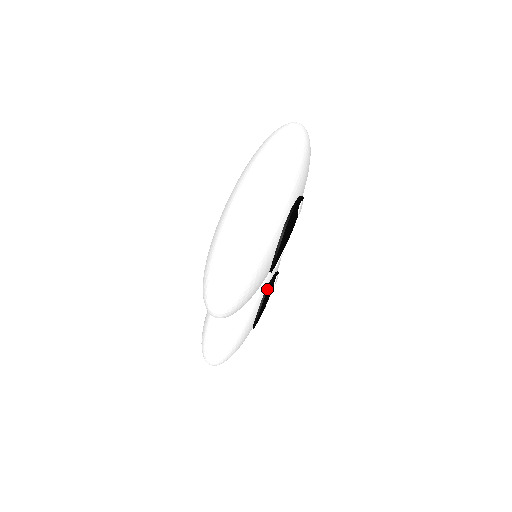
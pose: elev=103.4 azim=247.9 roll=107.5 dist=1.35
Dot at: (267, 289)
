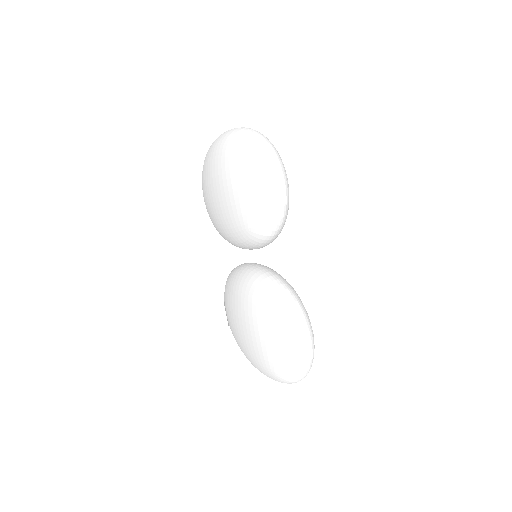
Dot at: occluded
